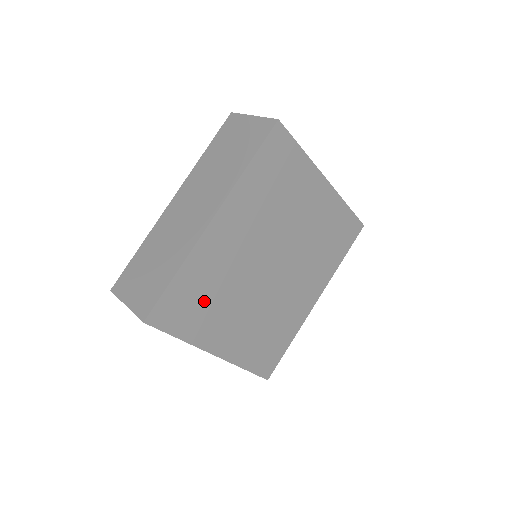
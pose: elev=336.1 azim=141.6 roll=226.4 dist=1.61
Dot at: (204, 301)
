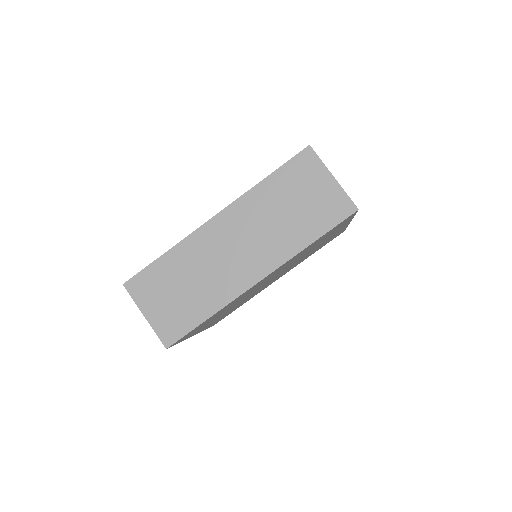
Dot at: (213, 318)
